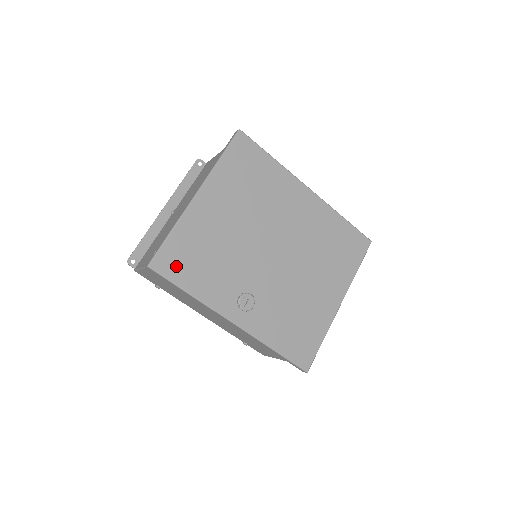
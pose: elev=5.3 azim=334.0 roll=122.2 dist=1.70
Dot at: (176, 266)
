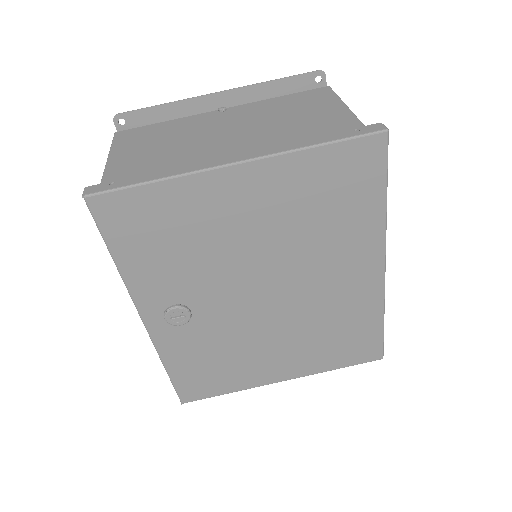
Dot at: (124, 223)
